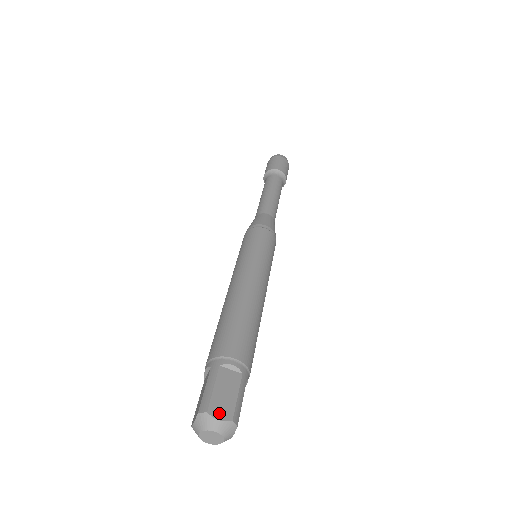
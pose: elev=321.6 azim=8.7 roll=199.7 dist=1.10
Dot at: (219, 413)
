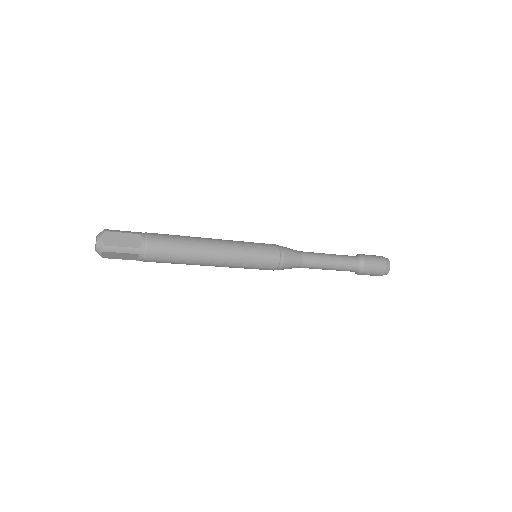
Dot at: (107, 237)
